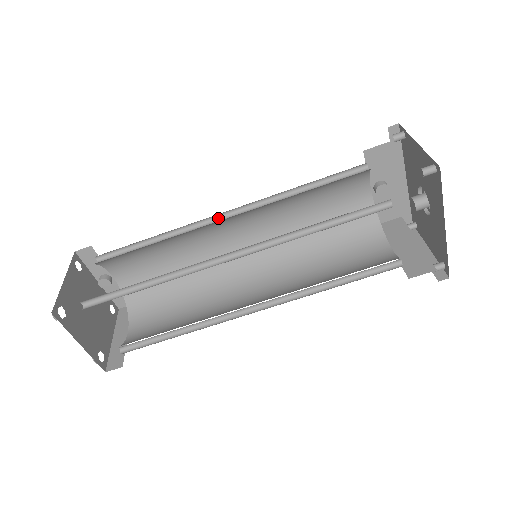
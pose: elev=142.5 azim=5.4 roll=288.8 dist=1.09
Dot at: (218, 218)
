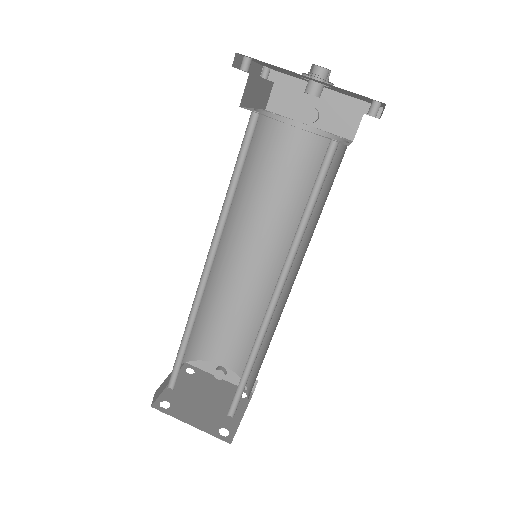
Dot at: (230, 256)
